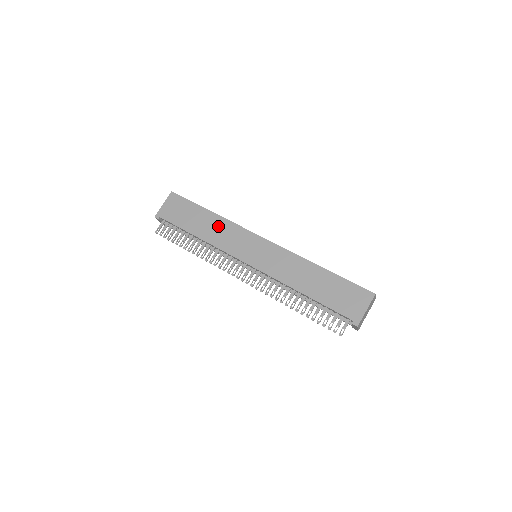
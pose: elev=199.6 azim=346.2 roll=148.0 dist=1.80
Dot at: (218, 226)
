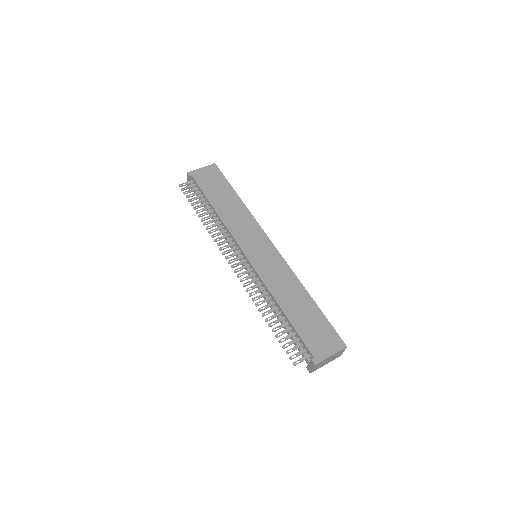
Dot at: (239, 212)
